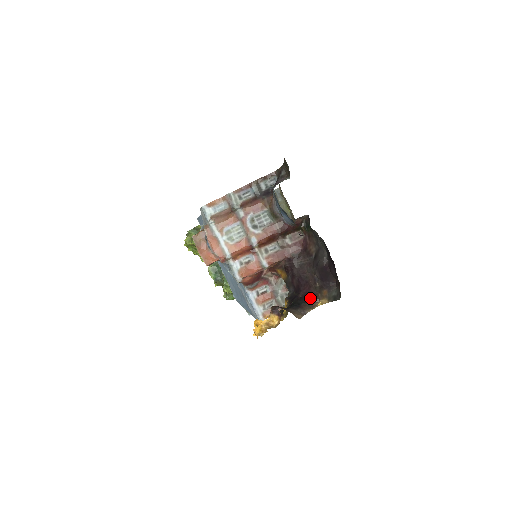
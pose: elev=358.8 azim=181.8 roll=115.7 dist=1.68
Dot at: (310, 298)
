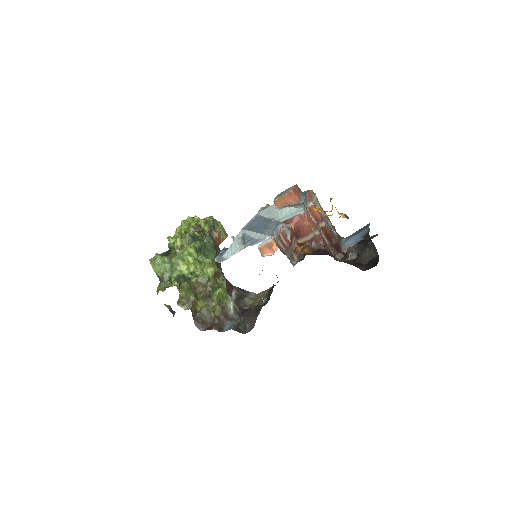
Dot at: occluded
